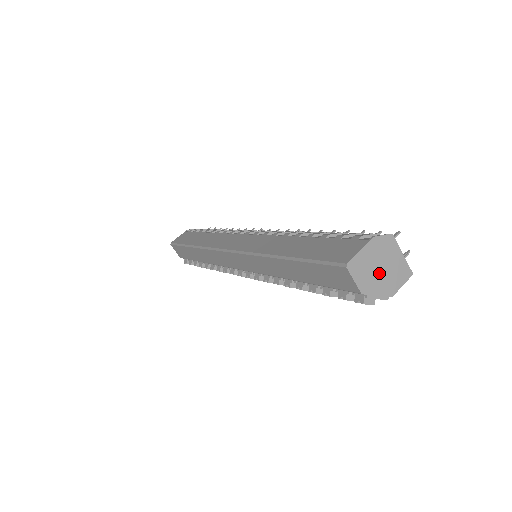
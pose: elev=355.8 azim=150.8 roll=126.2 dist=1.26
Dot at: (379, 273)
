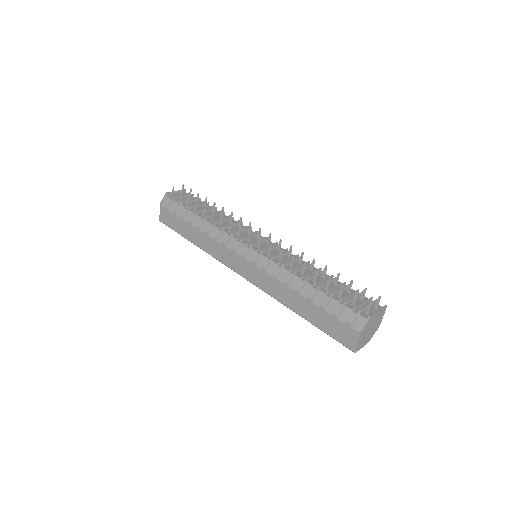
Dot at: (370, 331)
